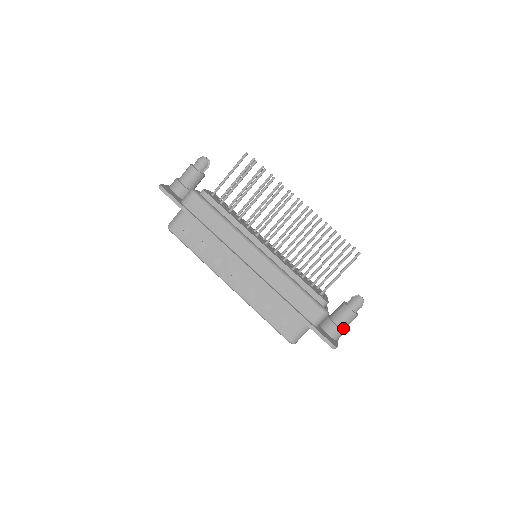
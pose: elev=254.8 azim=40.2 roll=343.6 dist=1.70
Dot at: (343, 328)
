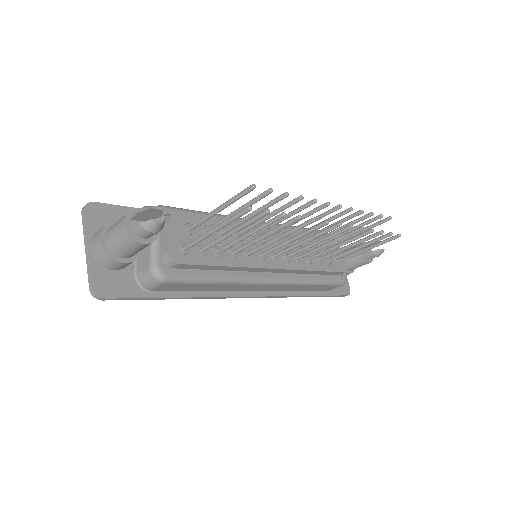
Dot at: occluded
